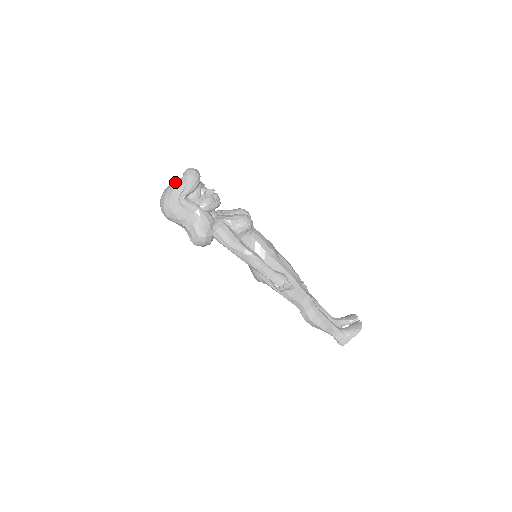
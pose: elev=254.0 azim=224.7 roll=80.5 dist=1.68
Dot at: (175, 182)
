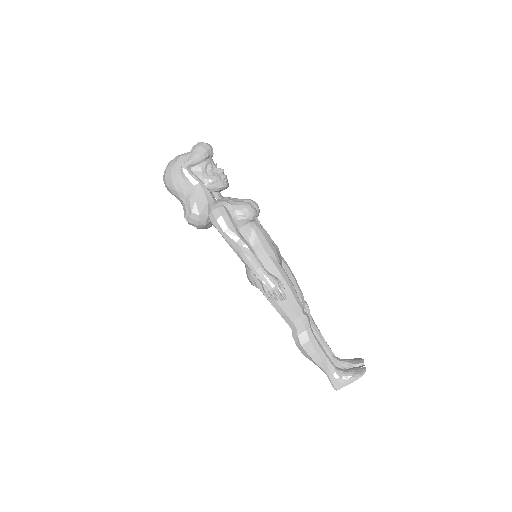
Dot at: occluded
